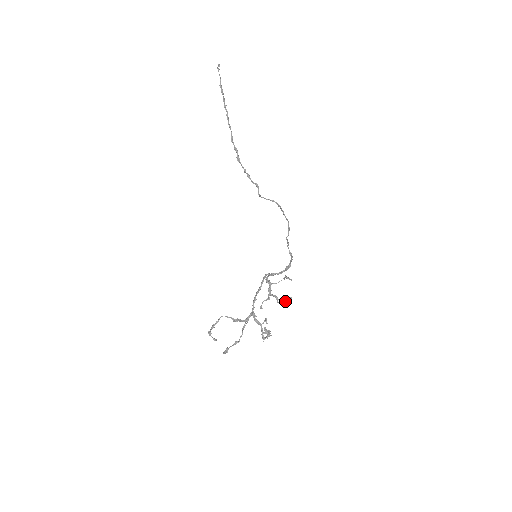
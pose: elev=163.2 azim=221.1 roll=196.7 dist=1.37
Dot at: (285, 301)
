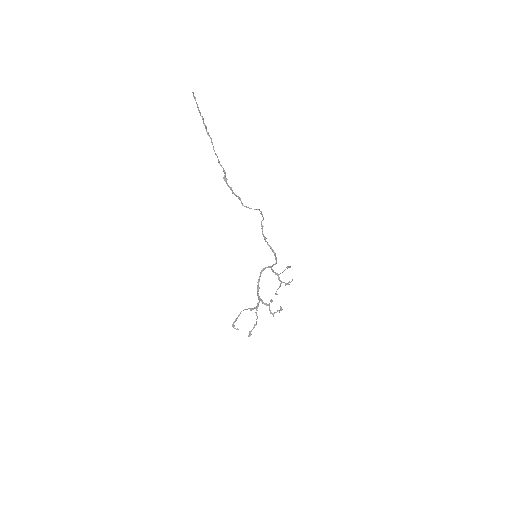
Dot at: (288, 283)
